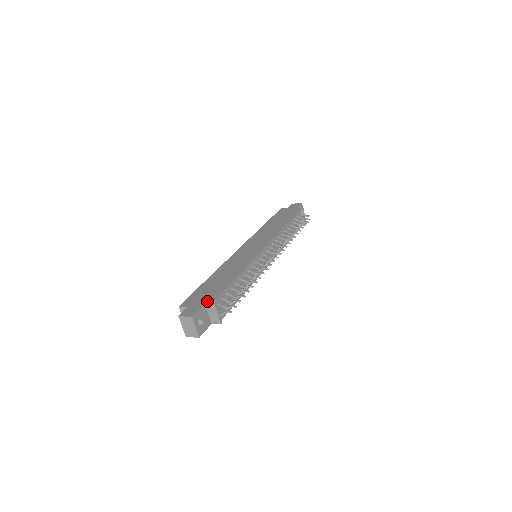
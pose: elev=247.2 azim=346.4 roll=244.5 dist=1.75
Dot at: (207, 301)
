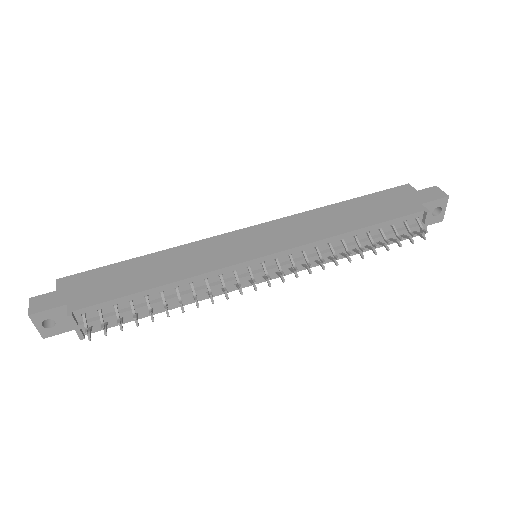
Dot at: (72, 303)
